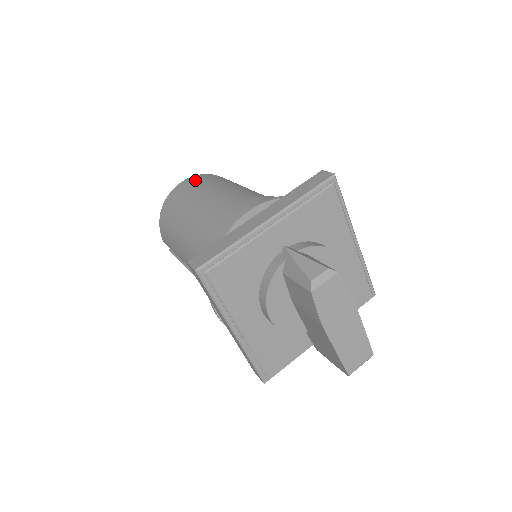
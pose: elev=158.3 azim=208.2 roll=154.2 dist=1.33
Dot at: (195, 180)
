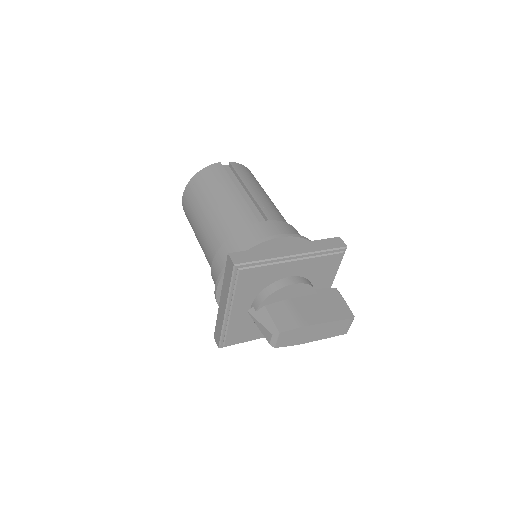
Dot at: (186, 202)
